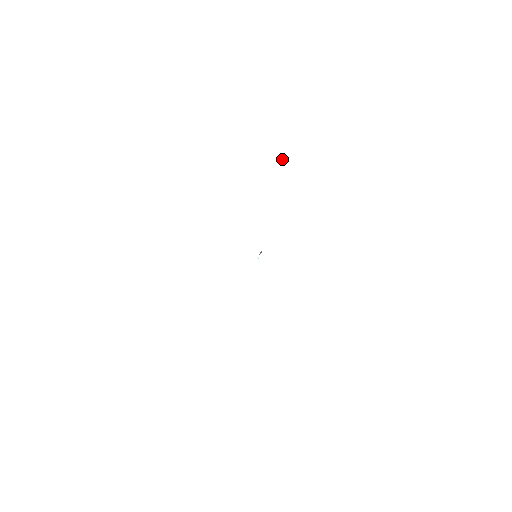
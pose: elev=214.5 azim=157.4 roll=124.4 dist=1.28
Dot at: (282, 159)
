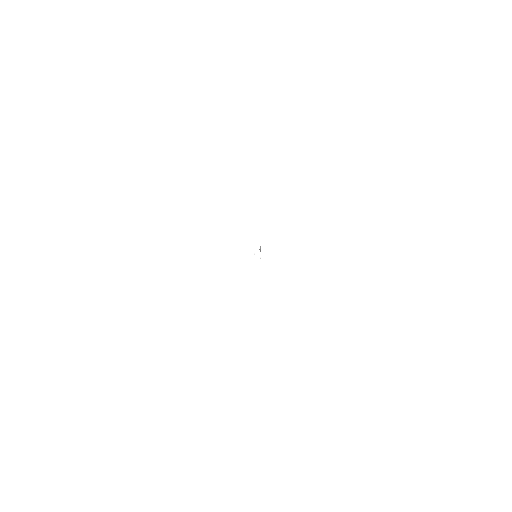
Dot at: (224, 141)
